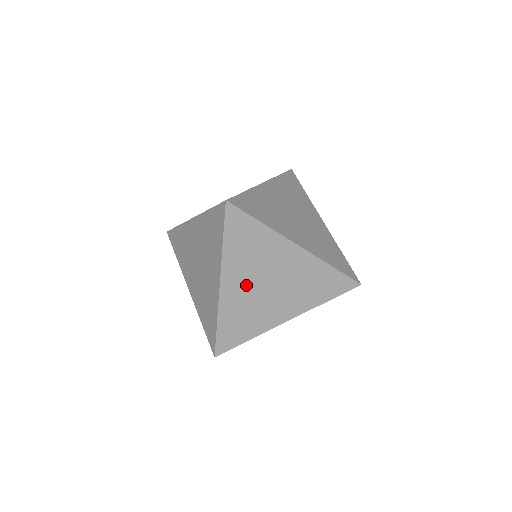
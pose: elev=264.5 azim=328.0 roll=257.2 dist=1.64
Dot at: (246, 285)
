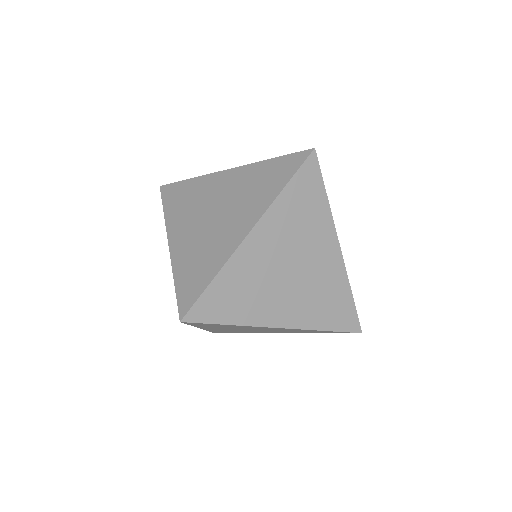
Dot at: (272, 252)
